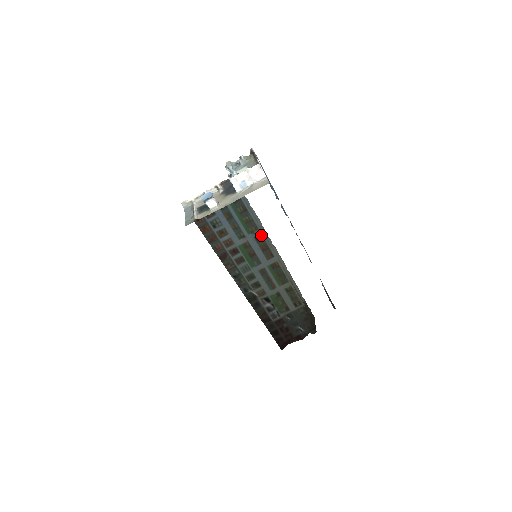
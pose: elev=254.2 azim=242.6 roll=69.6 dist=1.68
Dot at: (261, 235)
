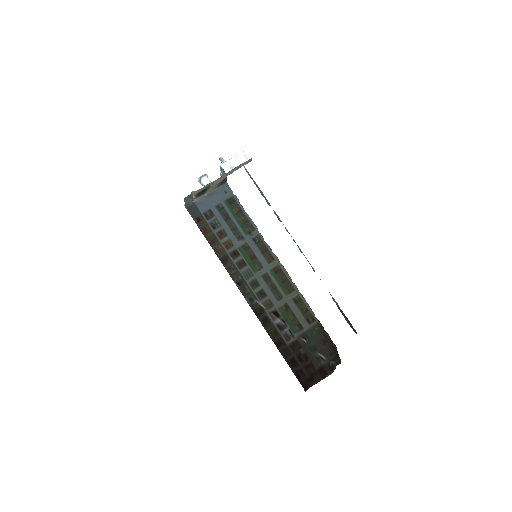
Dot at: (258, 236)
